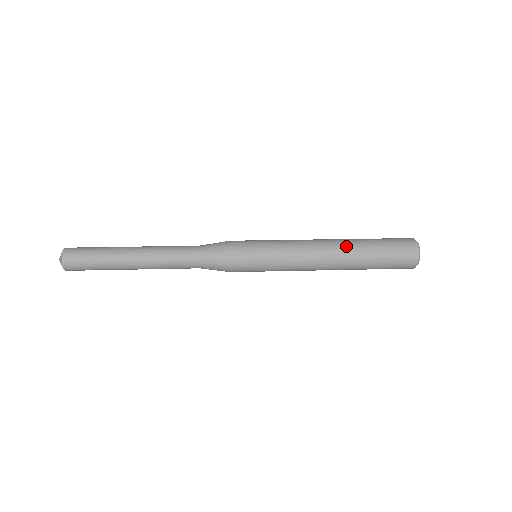
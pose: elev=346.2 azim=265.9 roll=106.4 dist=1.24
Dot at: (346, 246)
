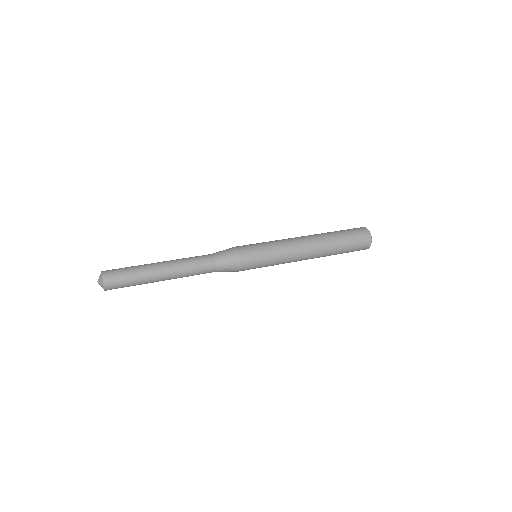
Dot at: (321, 237)
